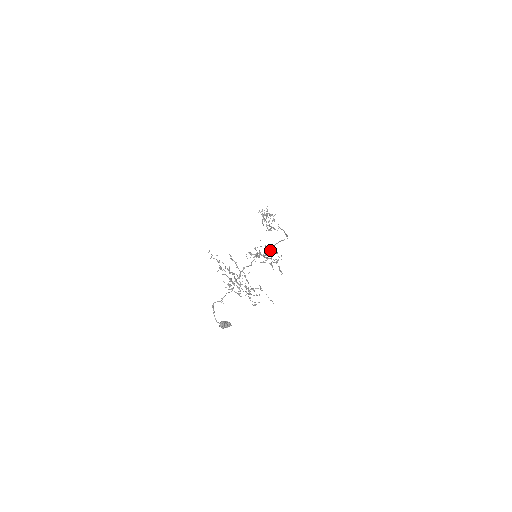
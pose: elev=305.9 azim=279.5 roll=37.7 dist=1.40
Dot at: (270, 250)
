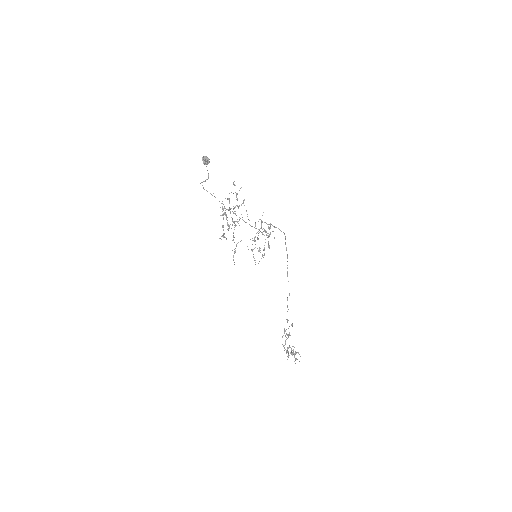
Dot at: (266, 223)
